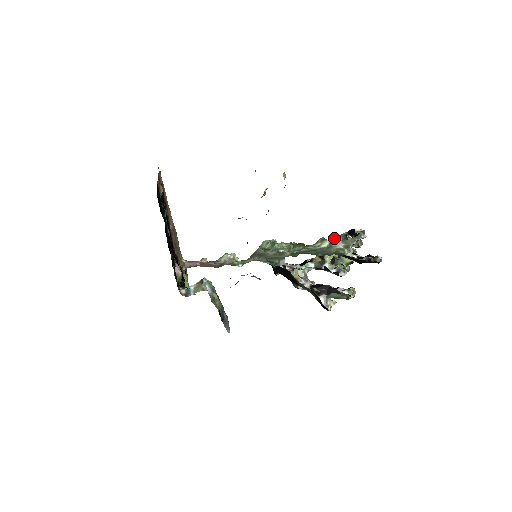
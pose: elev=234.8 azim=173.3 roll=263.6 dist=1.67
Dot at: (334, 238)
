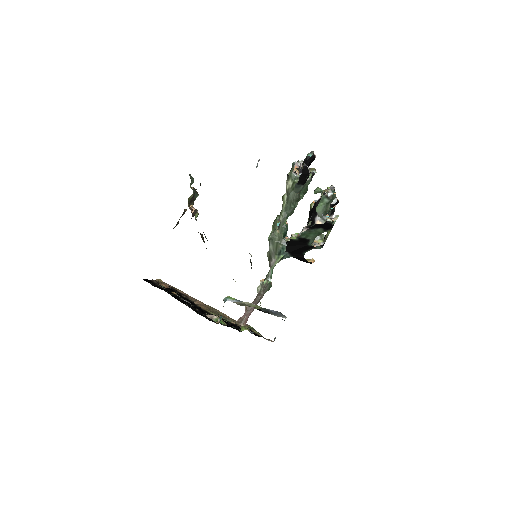
Dot at: occluded
